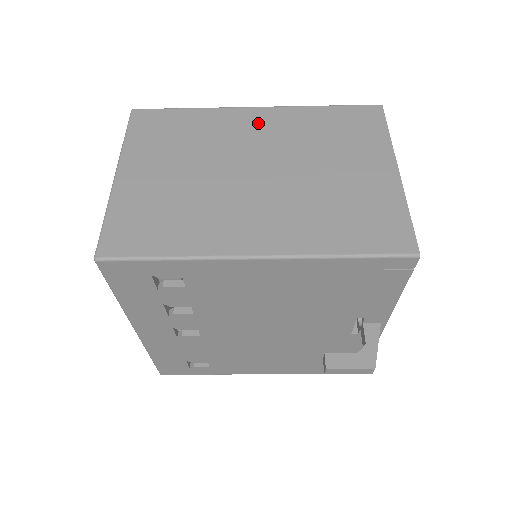
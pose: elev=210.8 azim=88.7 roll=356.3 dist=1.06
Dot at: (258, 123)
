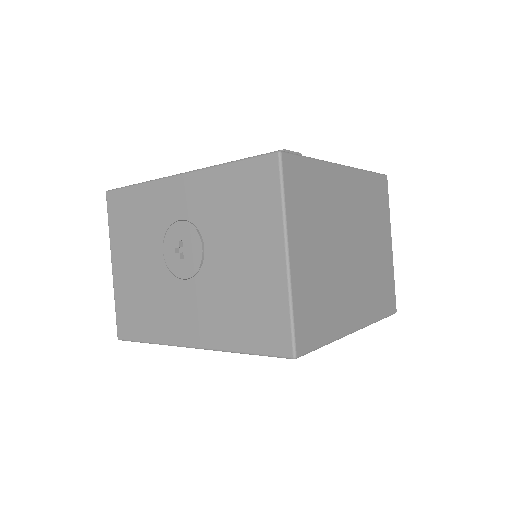
Dot at: (347, 189)
